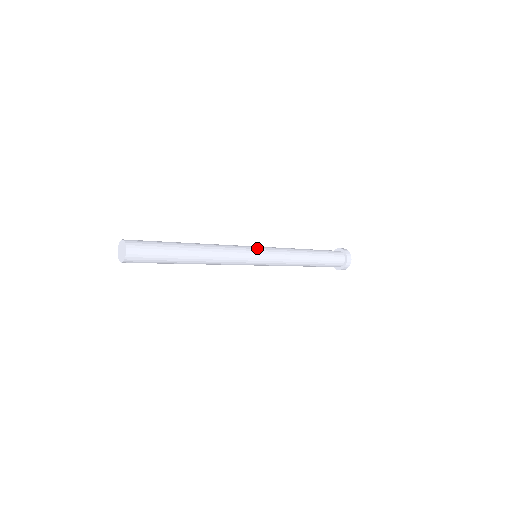
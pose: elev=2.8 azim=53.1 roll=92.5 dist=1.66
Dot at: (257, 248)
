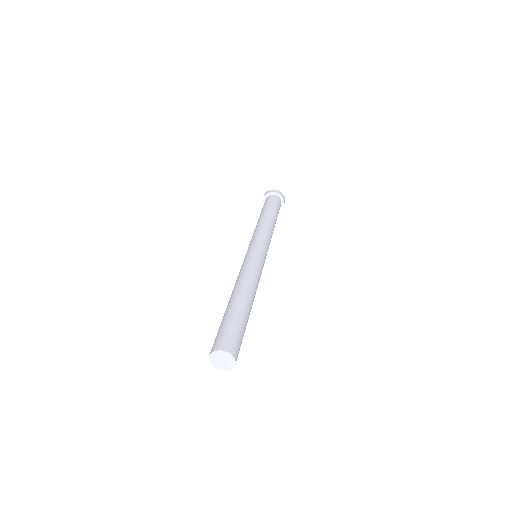
Dot at: (264, 254)
